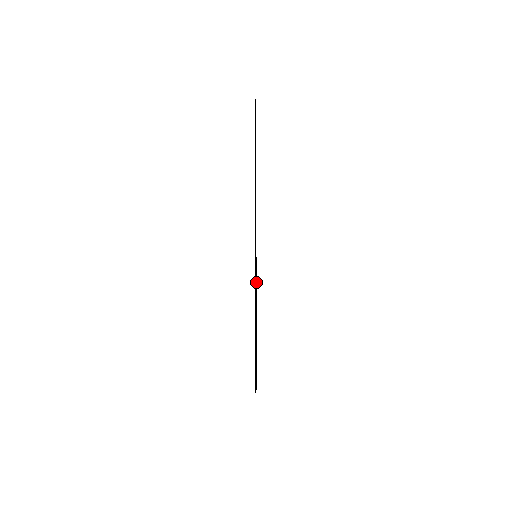
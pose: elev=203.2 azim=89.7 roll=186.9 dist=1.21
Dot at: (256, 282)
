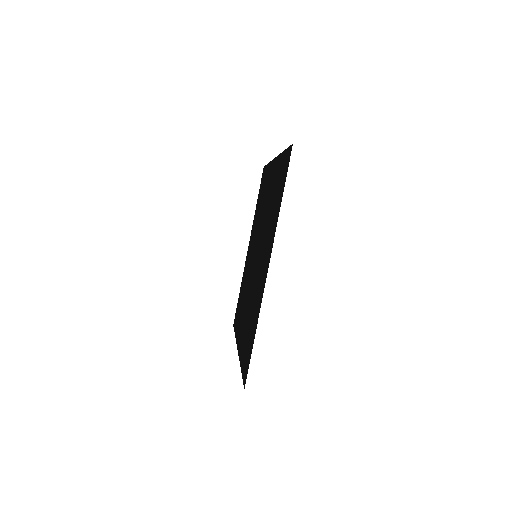
Dot at: (238, 344)
